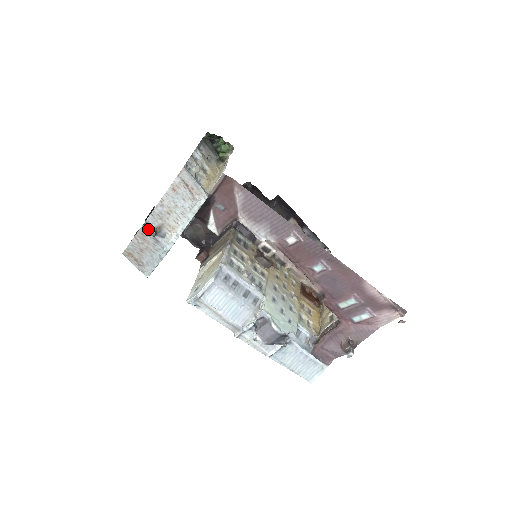
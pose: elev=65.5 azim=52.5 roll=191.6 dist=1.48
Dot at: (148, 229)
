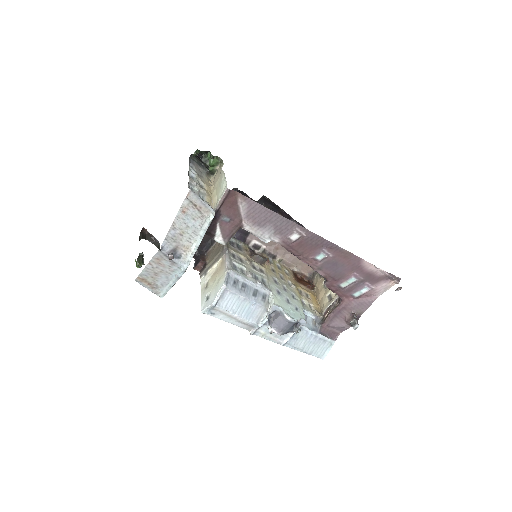
Dot at: (164, 253)
